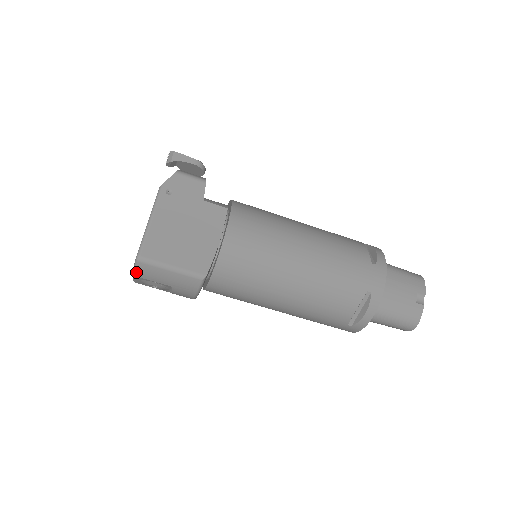
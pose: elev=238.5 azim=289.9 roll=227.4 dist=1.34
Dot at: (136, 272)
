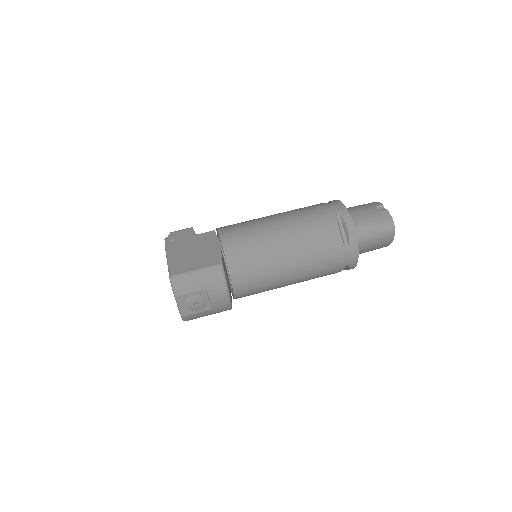
Dot at: (175, 291)
